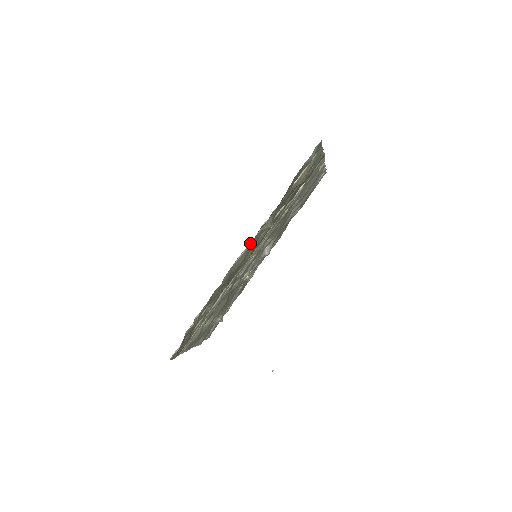
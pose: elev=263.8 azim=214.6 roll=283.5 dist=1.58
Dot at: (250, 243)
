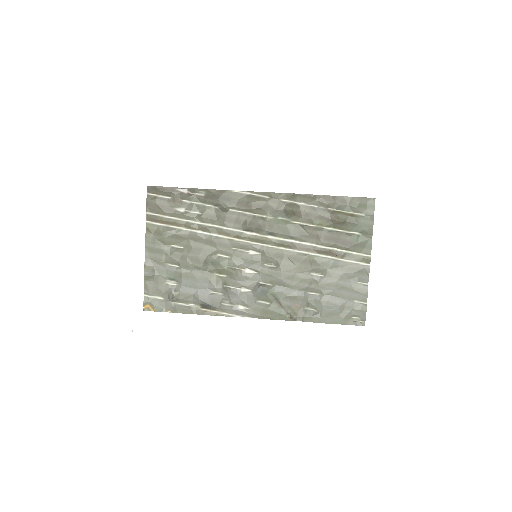
Dot at: (271, 198)
